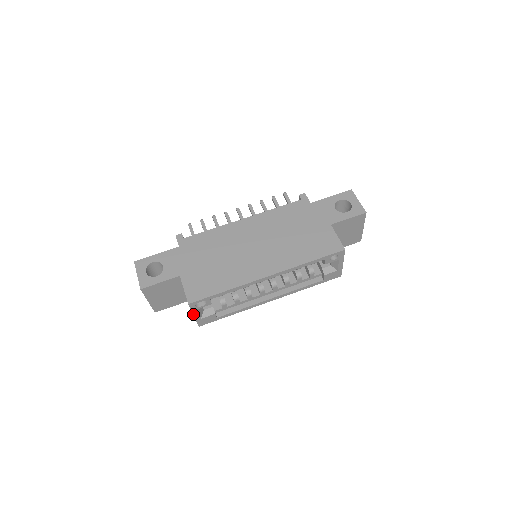
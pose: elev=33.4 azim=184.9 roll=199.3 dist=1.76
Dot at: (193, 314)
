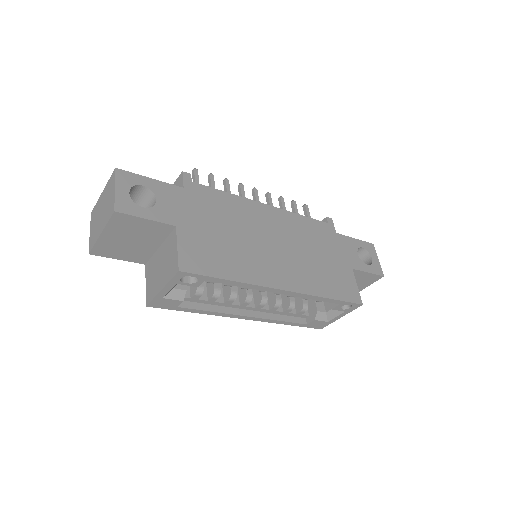
Dot at: (164, 287)
